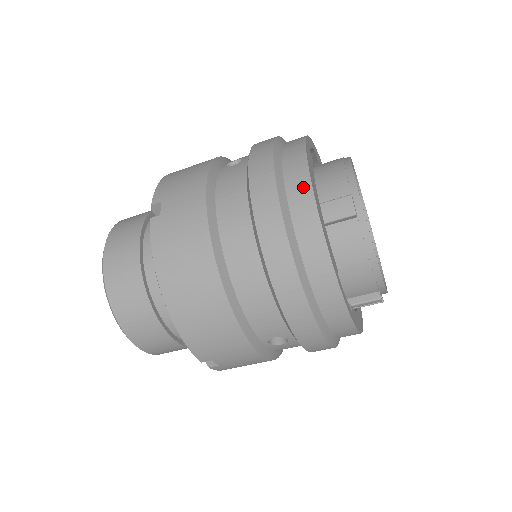
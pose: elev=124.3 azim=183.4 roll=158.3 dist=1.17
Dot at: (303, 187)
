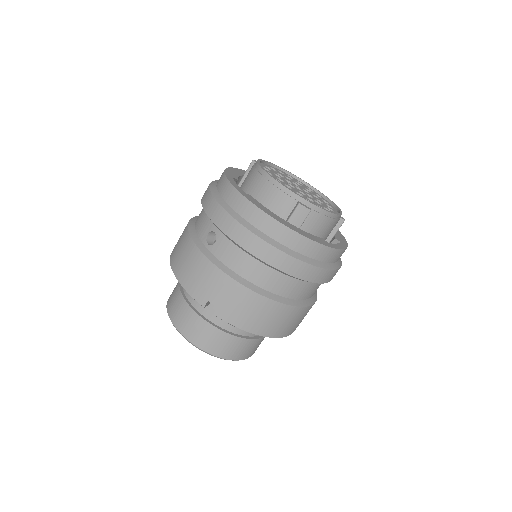
Dot at: (279, 229)
